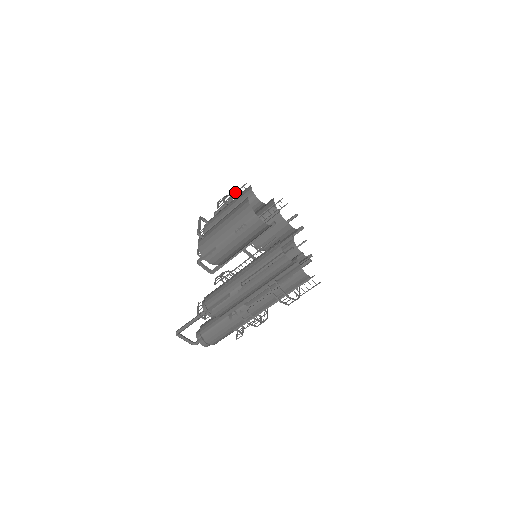
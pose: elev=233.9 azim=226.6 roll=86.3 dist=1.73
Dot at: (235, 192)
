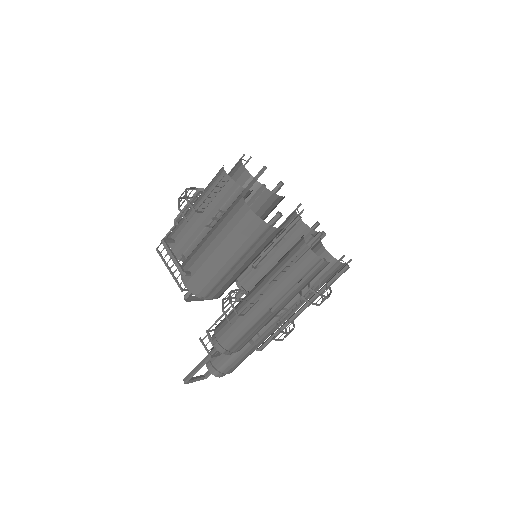
Dot at: (209, 192)
